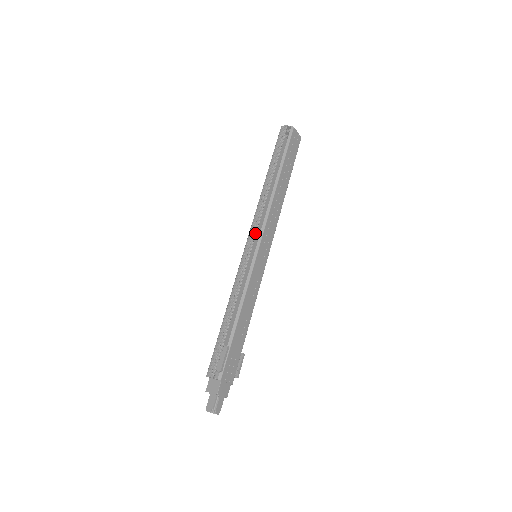
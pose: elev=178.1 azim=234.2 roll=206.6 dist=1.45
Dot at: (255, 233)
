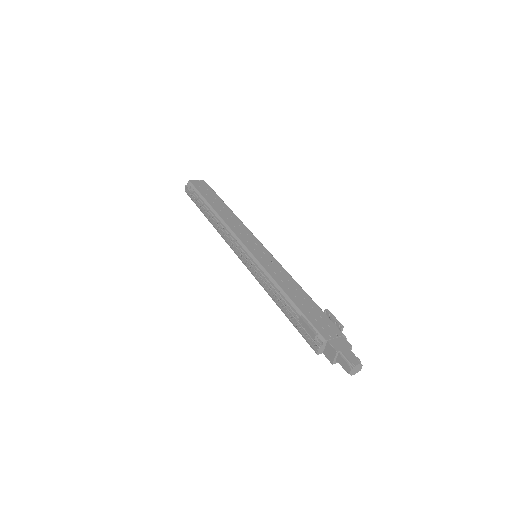
Dot at: (235, 246)
